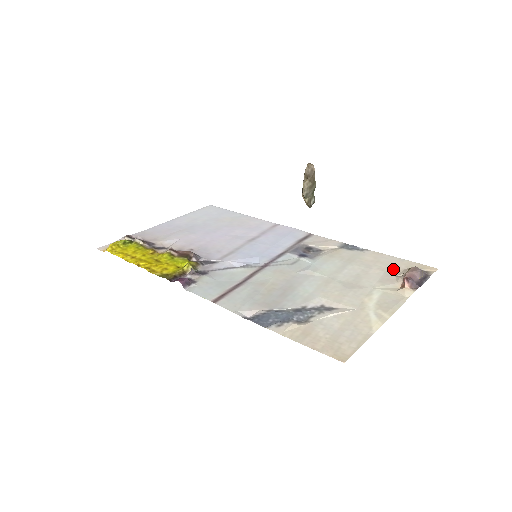
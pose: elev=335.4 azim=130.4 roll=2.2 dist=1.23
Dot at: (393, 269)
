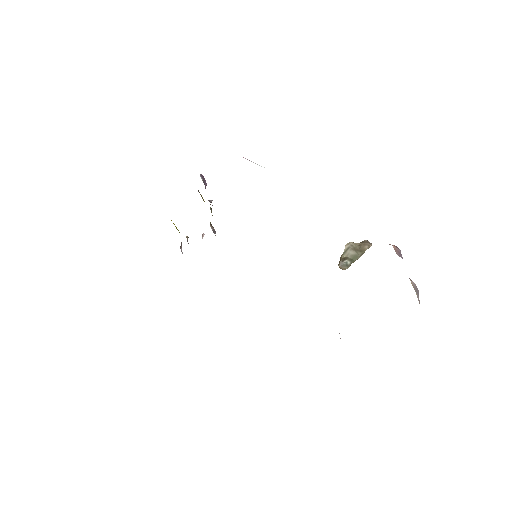
Dot at: occluded
